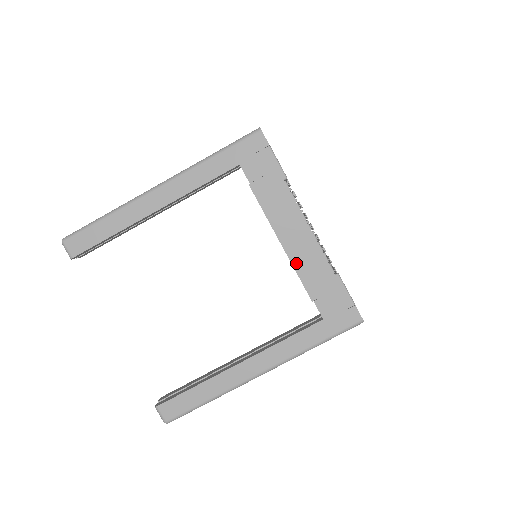
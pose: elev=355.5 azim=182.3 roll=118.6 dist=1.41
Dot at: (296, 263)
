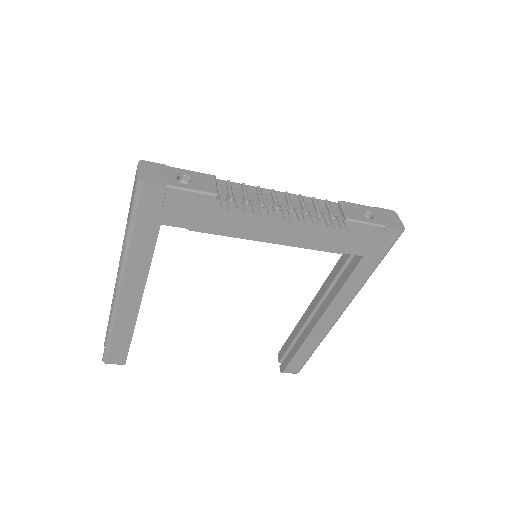
Dot at: (299, 244)
